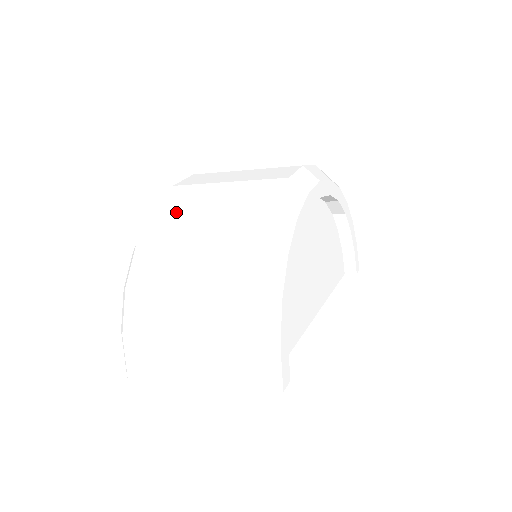
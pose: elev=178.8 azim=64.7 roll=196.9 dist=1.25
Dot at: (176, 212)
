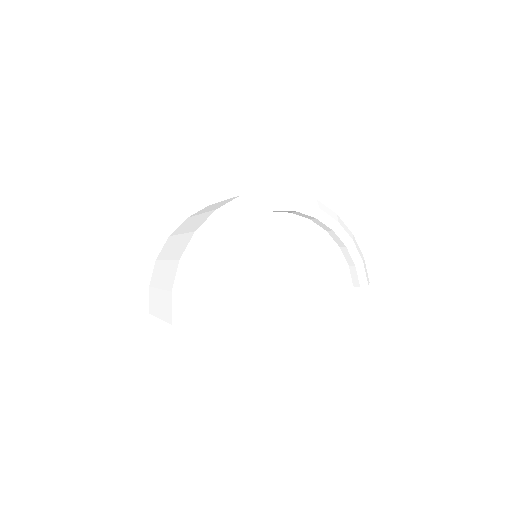
Dot at: (191, 218)
